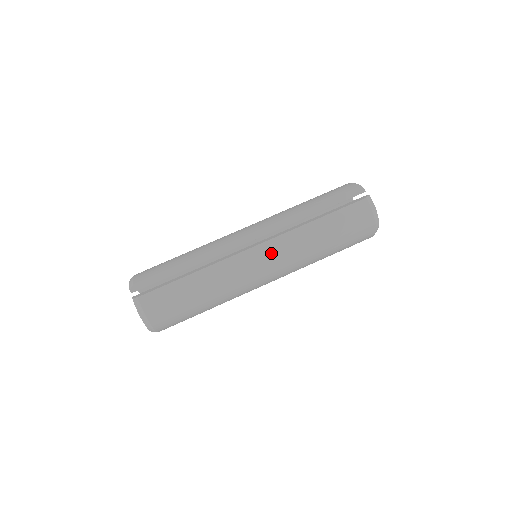
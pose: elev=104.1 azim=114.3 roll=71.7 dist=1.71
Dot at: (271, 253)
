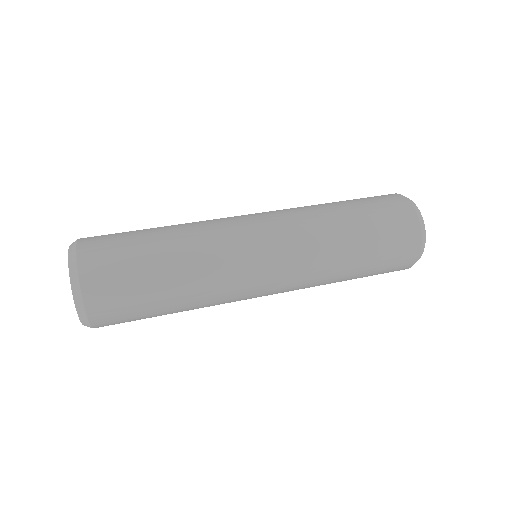
Dot at: (271, 216)
